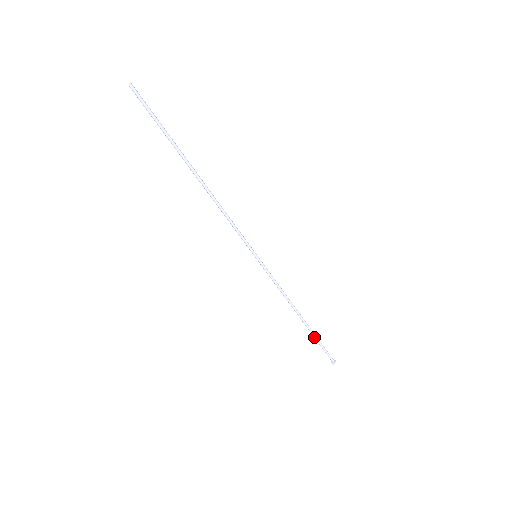
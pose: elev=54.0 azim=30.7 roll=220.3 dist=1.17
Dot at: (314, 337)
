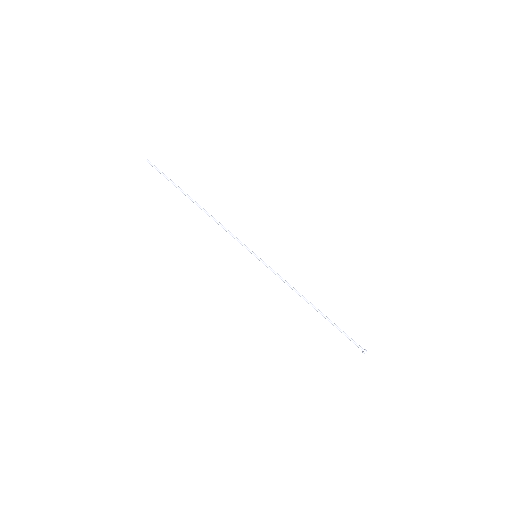
Dot at: (333, 325)
